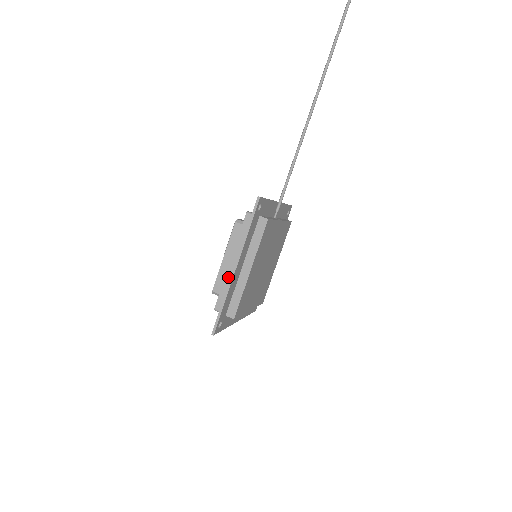
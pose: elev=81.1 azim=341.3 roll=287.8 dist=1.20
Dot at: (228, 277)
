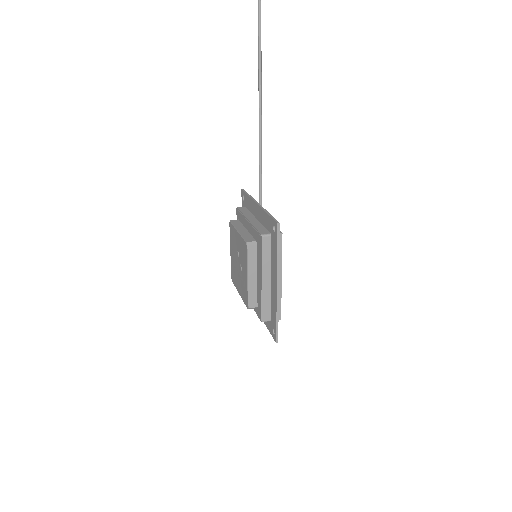
Dot at: (264, 293)
